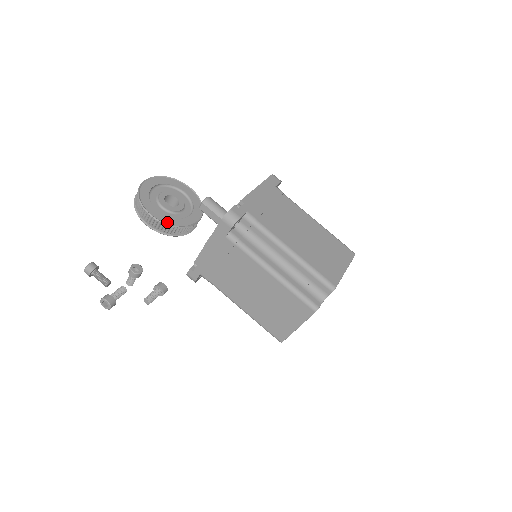
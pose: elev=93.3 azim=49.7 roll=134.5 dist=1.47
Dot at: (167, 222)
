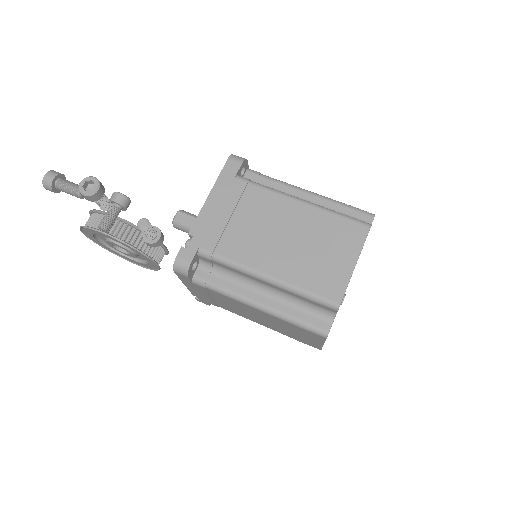
Dot at: (135, 227)
